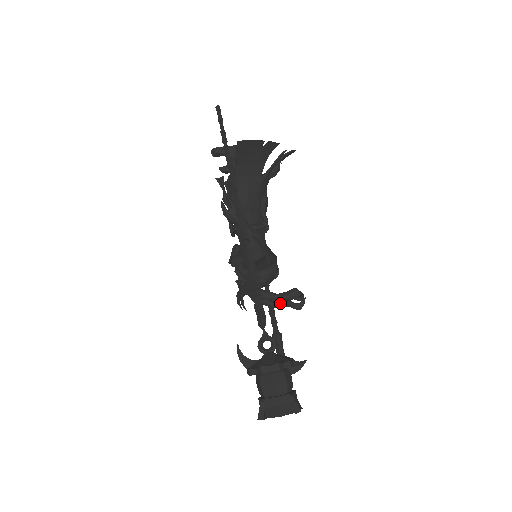
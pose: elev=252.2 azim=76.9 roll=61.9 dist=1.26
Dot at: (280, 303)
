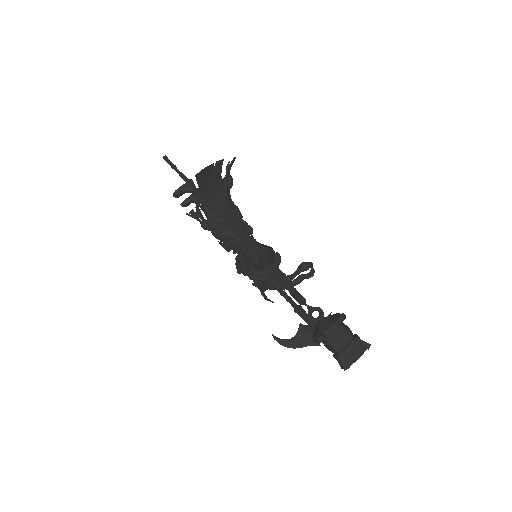
Dot at: (296, 280)
